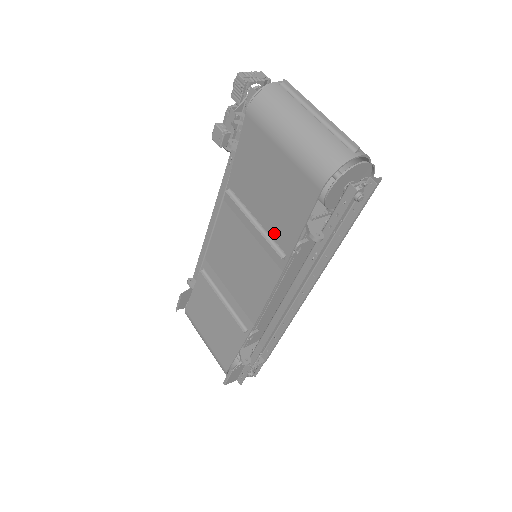
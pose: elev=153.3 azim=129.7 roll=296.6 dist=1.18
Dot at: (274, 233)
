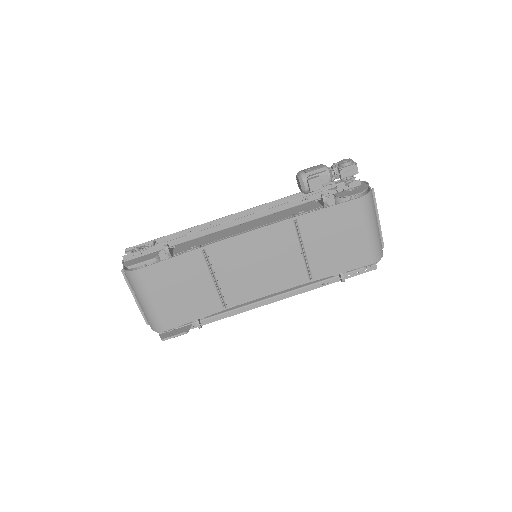
Dot at: (315, 264)
